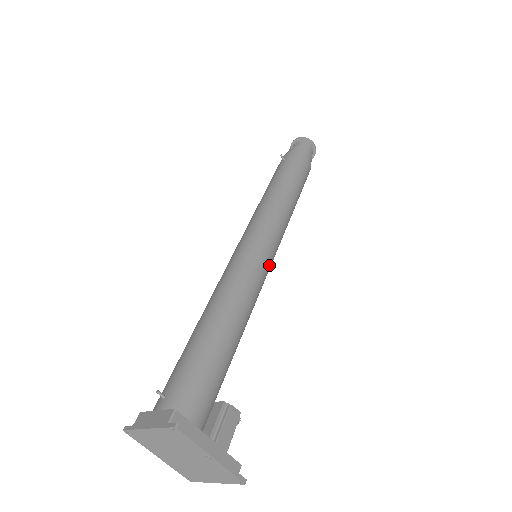
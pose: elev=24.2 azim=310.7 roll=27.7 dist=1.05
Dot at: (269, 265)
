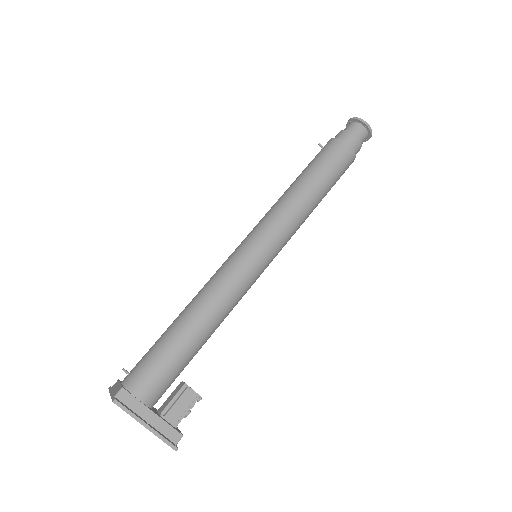
Dot at: (259, 268)
